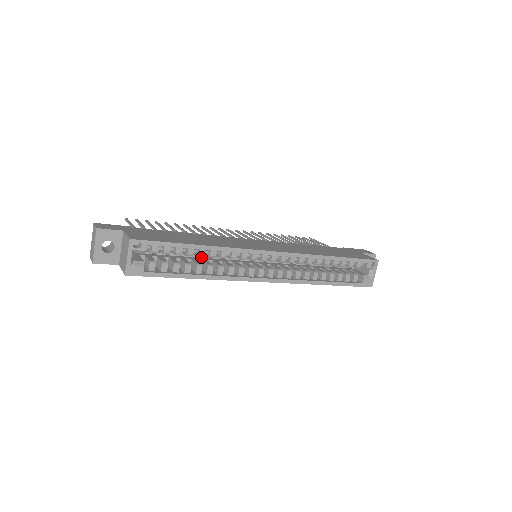
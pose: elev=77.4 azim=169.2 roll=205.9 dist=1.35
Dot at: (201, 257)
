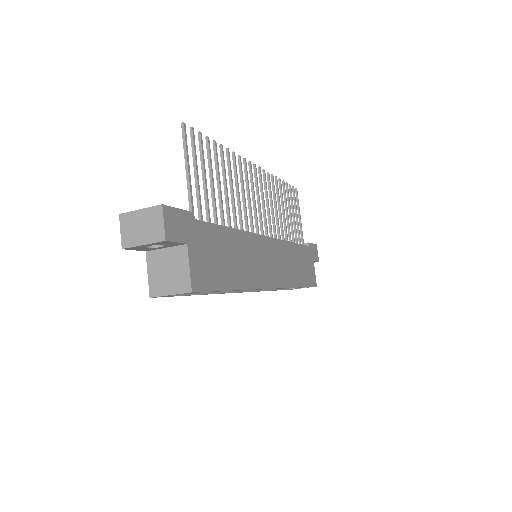
Dot at: occluded
